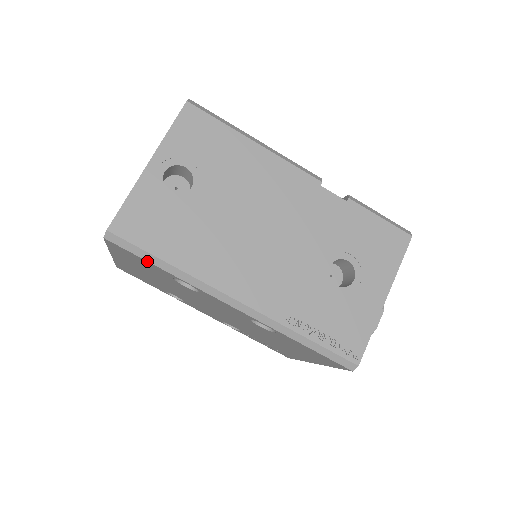
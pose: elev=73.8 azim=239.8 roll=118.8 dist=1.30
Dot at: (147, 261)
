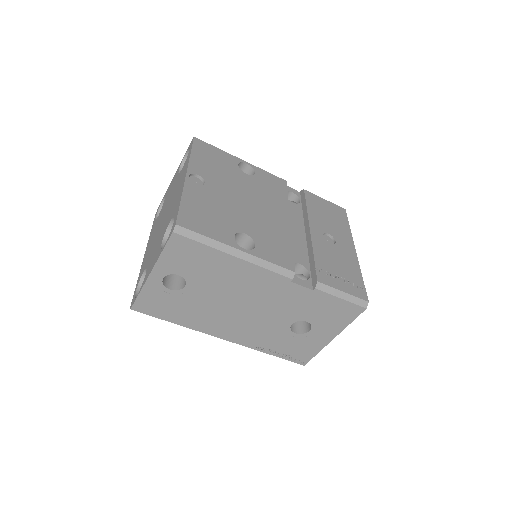
Dot at: occluded
